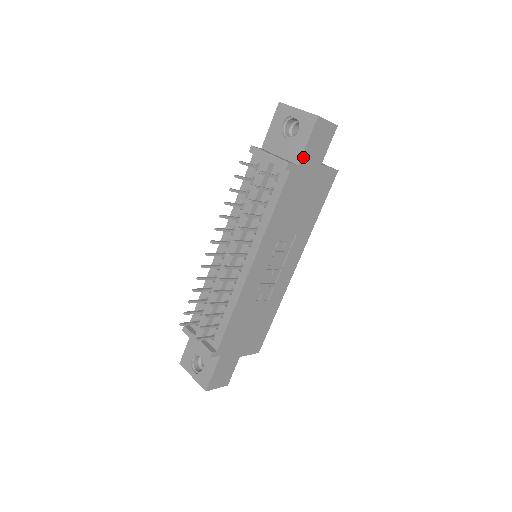
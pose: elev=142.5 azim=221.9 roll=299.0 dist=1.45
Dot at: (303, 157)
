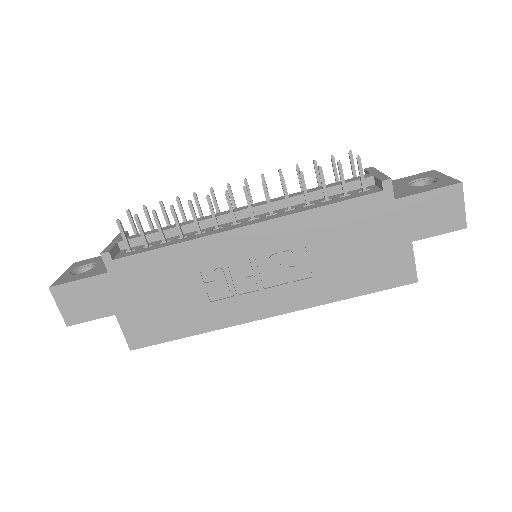
Dot at: (407, 200)
